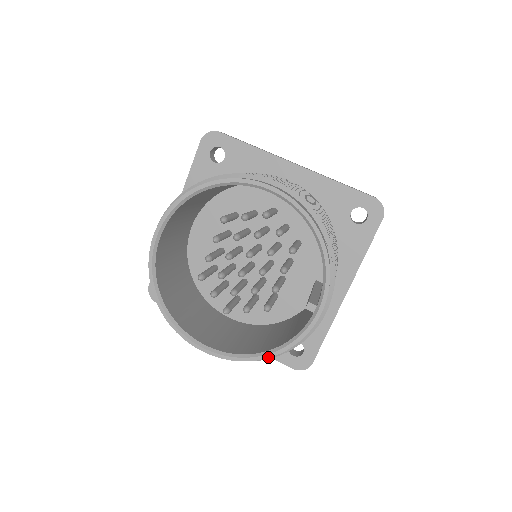
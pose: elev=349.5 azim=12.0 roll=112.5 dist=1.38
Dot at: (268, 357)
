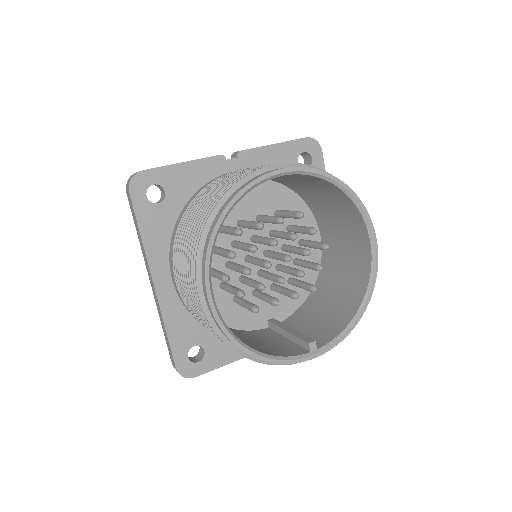
Dot at: (250, 354)
